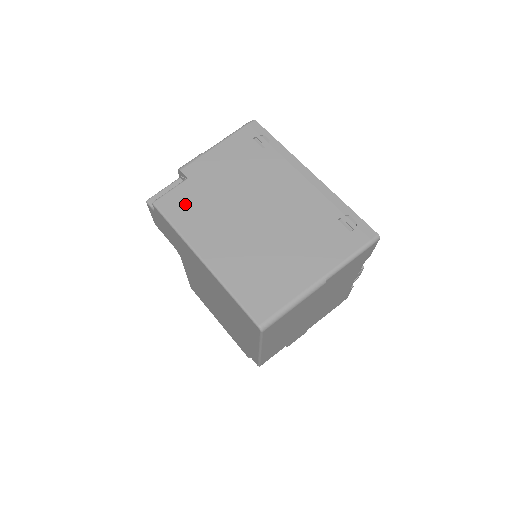
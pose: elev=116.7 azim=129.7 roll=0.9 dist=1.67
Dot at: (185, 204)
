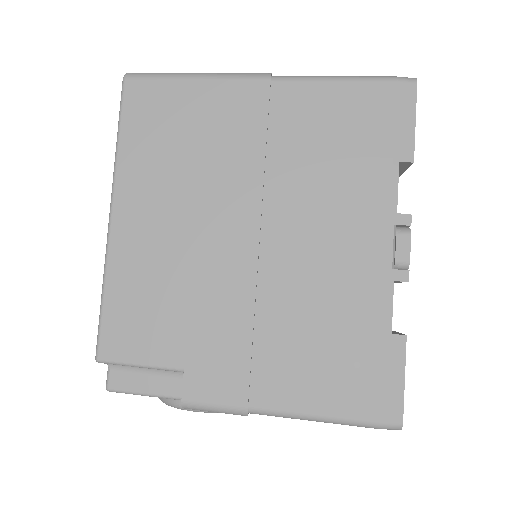
Dot at: occluded
